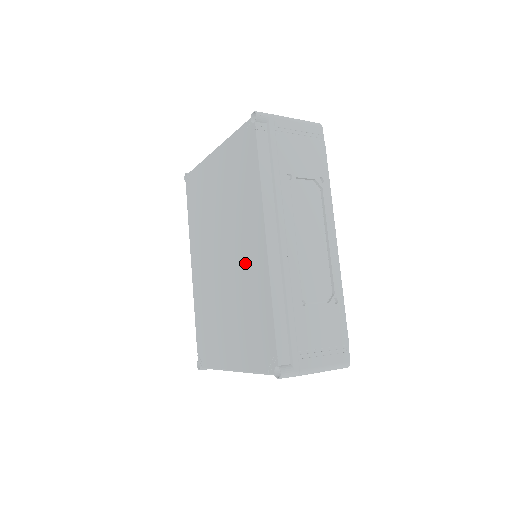
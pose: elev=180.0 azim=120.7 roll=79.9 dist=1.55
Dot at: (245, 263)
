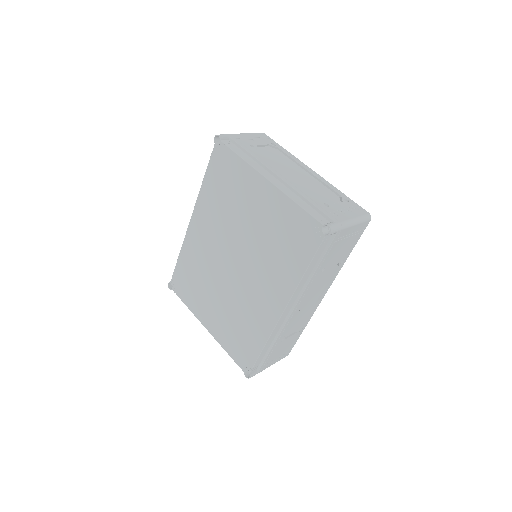
Dot at: (254, 298)
